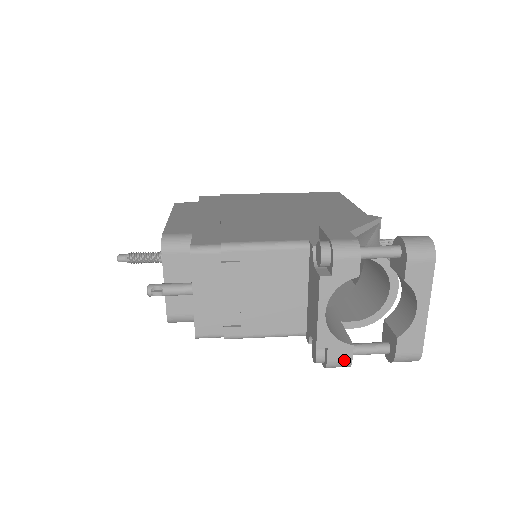
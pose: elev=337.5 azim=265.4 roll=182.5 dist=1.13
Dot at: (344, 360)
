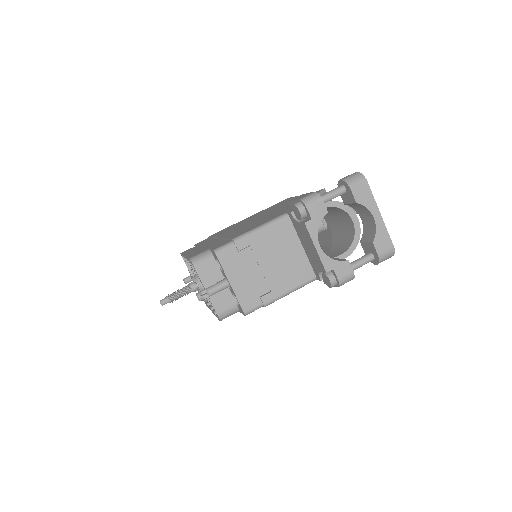
Dot at: (348, 273)
